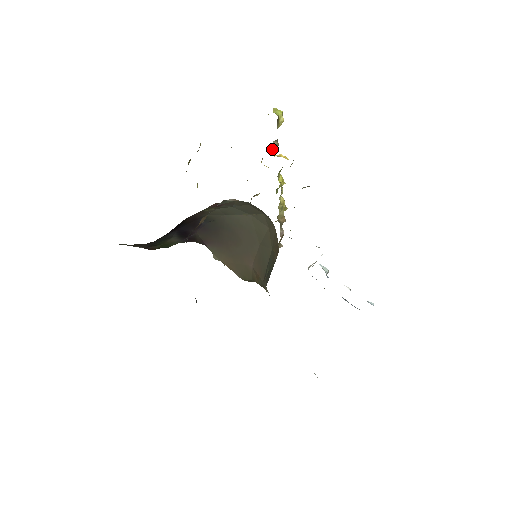
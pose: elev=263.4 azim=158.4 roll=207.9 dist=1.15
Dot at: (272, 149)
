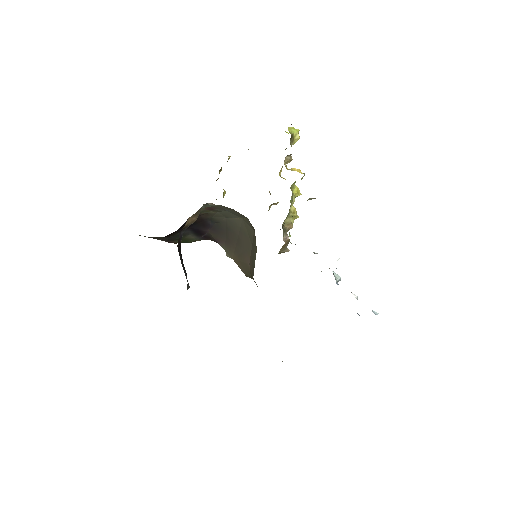
Dot at: (286, 163)
